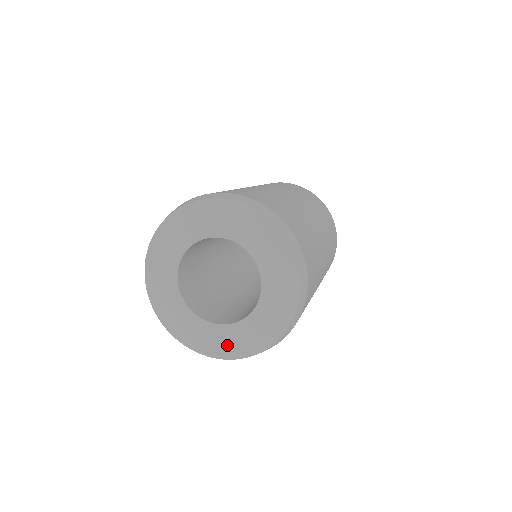
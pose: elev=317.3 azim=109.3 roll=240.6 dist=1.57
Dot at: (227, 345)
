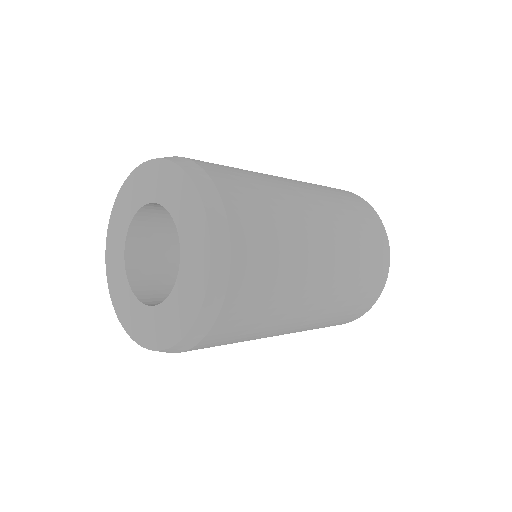
Dot at: (129, 316)
